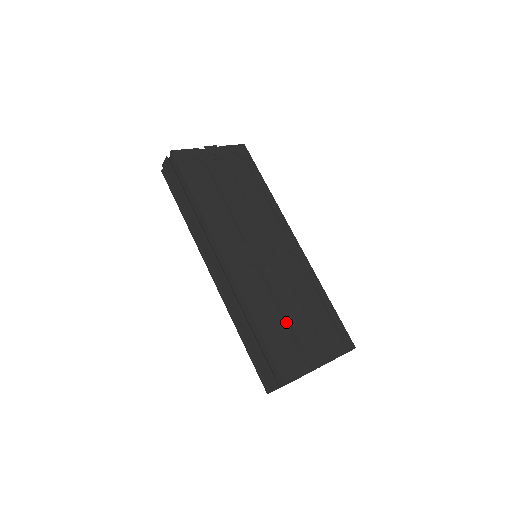
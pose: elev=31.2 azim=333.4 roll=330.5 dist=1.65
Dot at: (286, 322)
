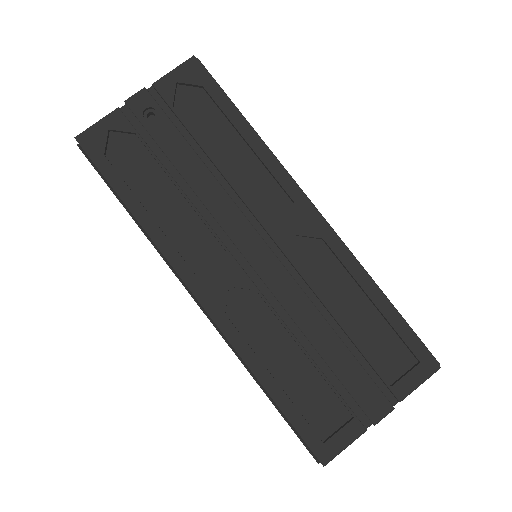
Dot at: (313, 366)
